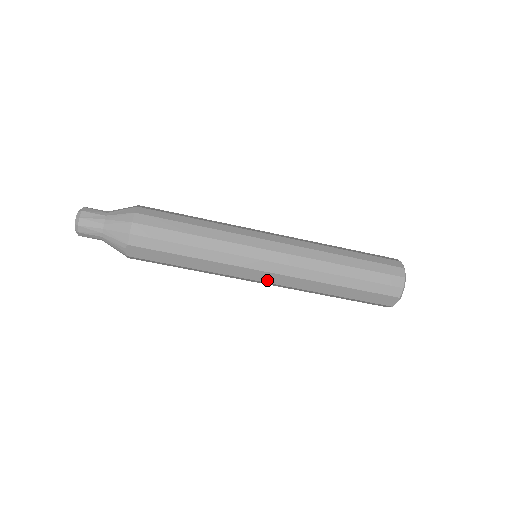
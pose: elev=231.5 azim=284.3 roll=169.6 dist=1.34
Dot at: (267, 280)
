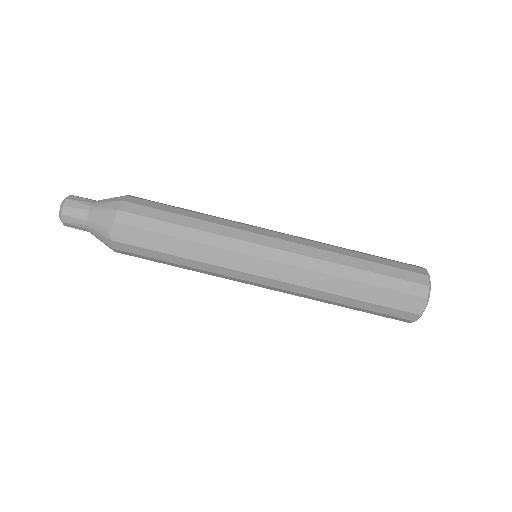
Dot at: (269, 274)
